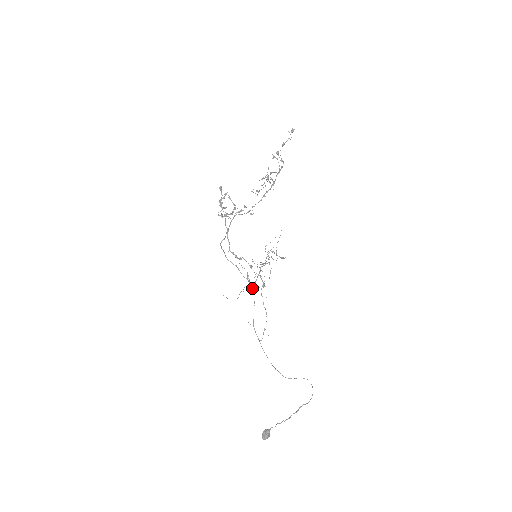
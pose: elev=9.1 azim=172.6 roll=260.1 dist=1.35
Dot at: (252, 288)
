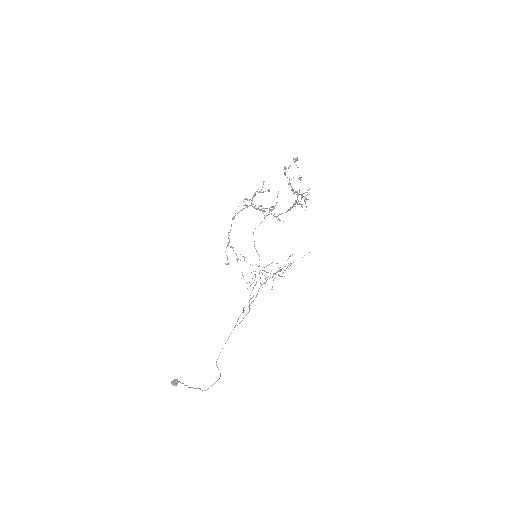
Dot at: occluded
